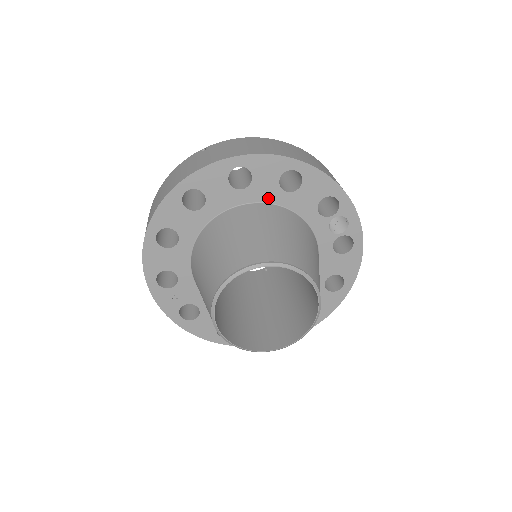
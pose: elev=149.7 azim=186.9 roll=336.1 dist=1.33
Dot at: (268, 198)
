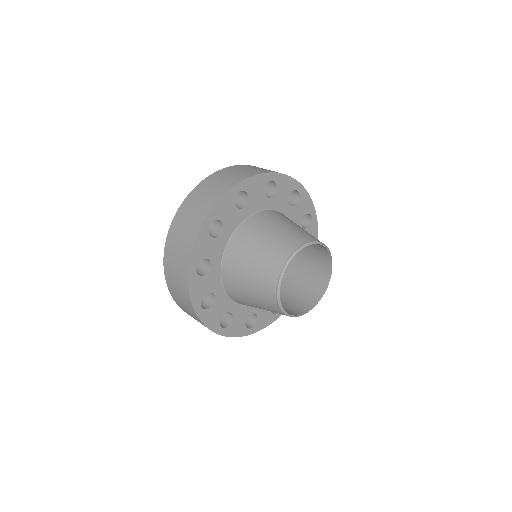
Dot at: (294, 222)
